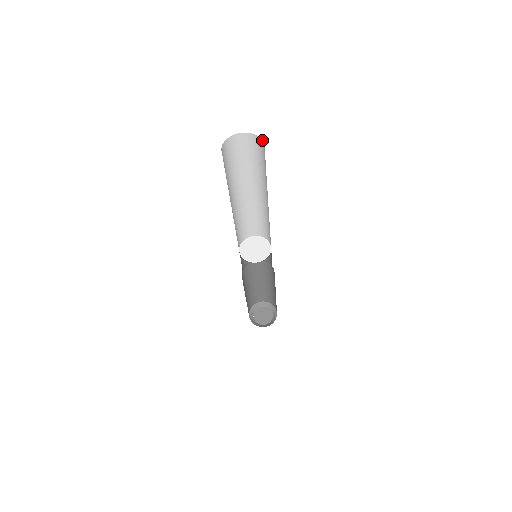
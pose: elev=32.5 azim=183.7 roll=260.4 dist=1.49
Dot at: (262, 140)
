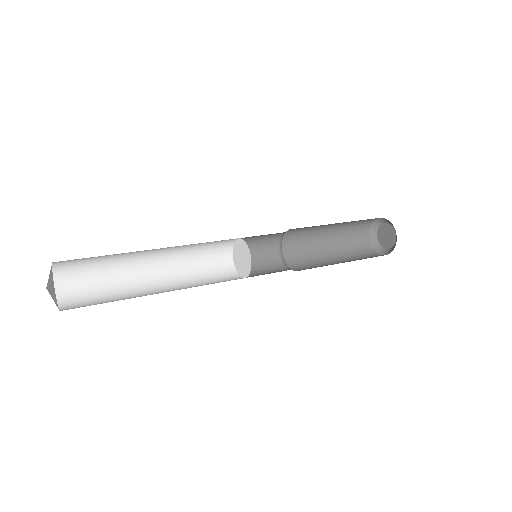
Dot at: occluded
